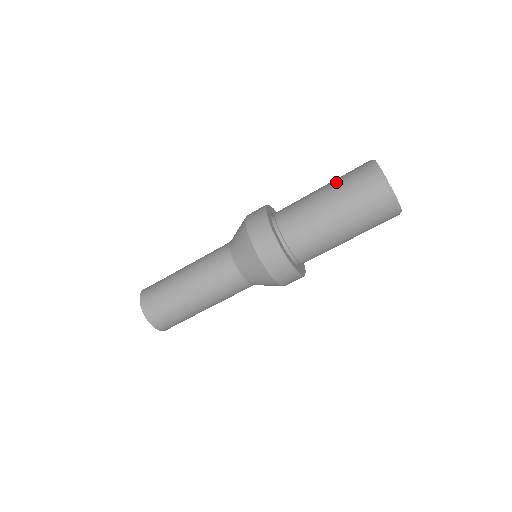
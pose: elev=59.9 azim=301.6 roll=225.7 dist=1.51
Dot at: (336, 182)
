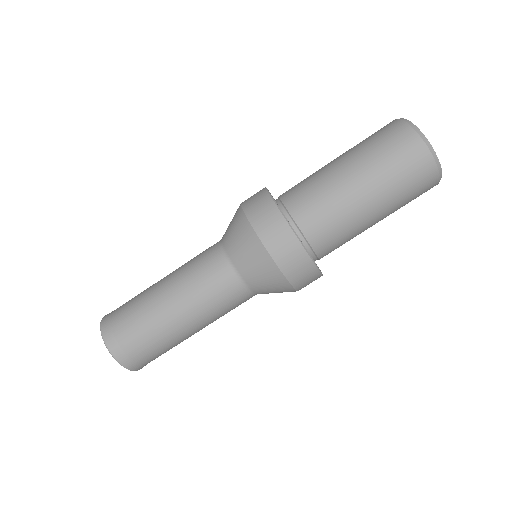
Dot at: (362, 153)
